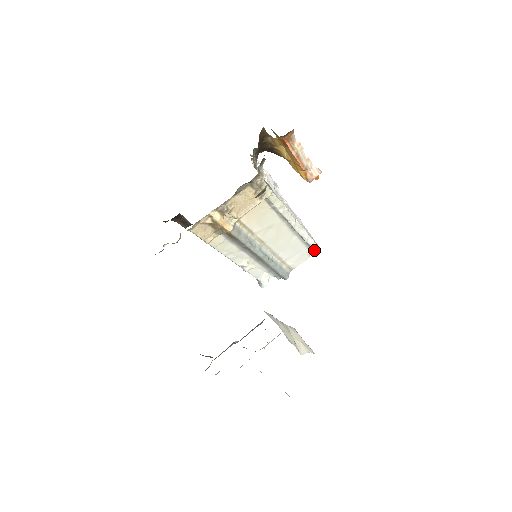
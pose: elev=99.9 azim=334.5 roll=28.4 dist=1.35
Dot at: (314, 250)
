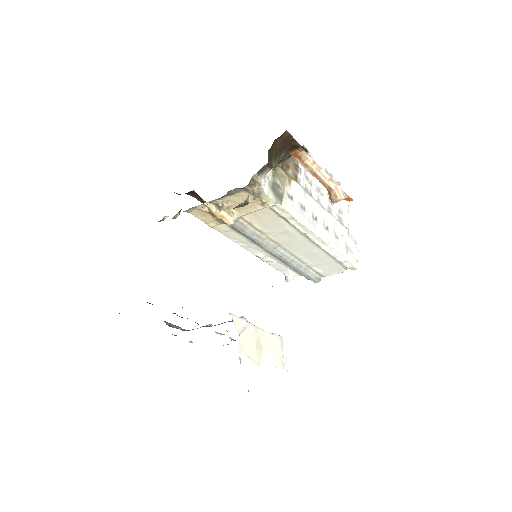
Dot at: (348, 268)
